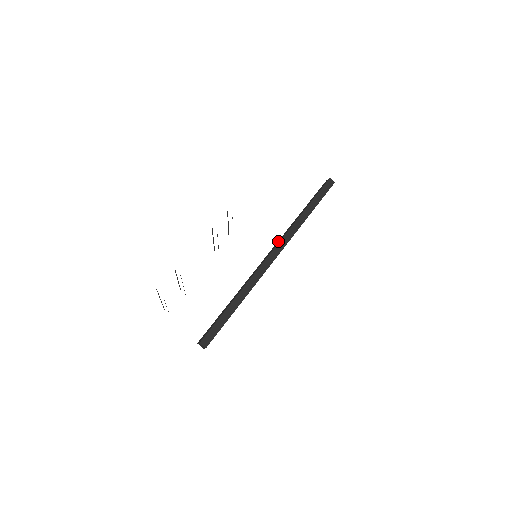
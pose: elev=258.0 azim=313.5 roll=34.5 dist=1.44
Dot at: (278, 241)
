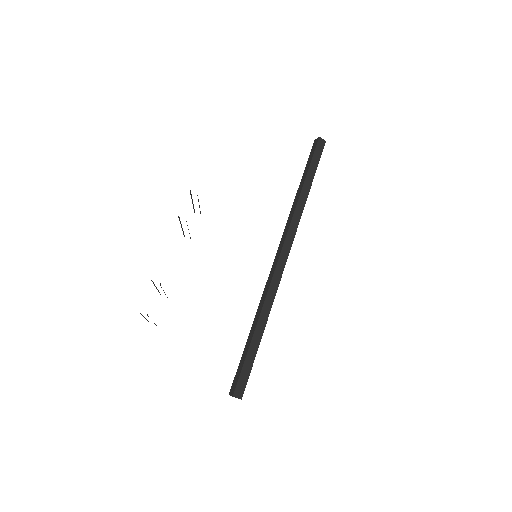
Dot at: (282, 237)
